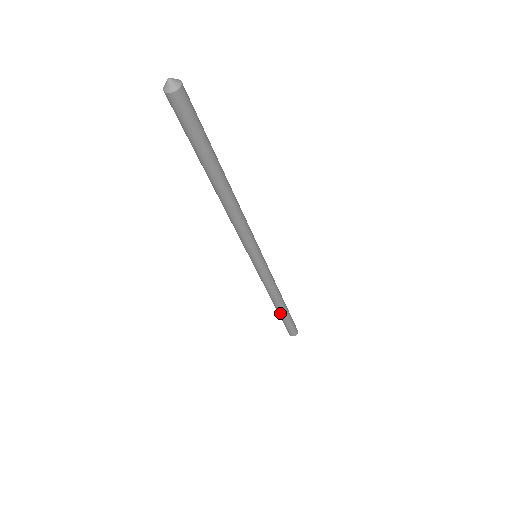
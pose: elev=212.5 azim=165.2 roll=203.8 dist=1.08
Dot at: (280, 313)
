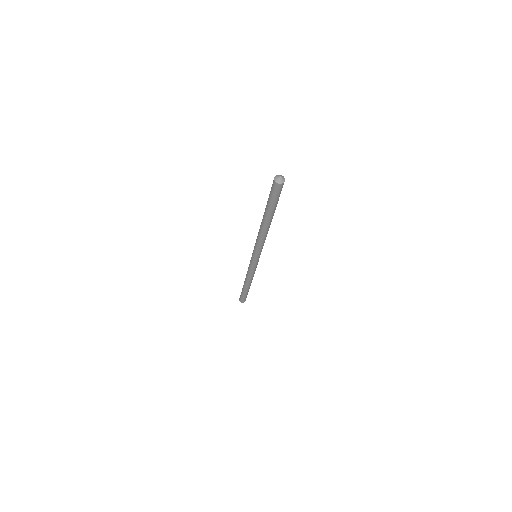
Dot at: (244, 287)
